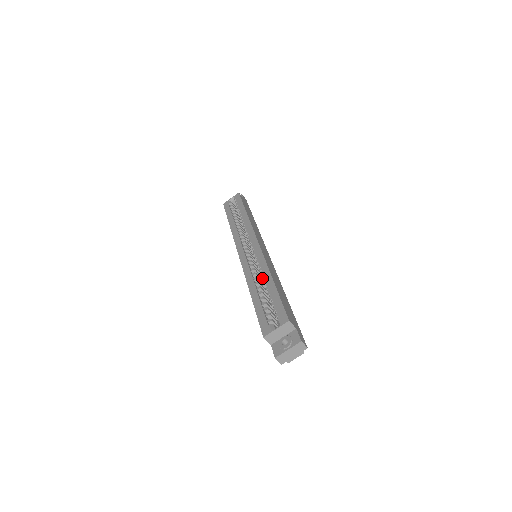
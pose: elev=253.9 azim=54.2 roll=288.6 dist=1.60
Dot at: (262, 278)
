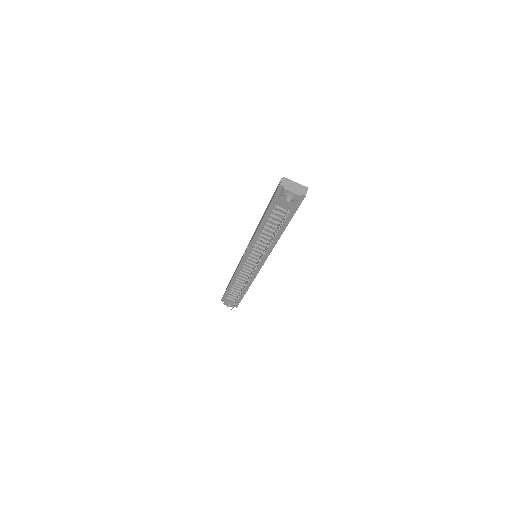
Dot at: occluded
